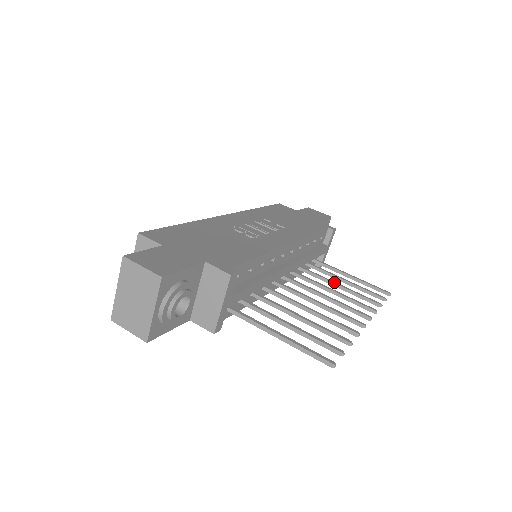
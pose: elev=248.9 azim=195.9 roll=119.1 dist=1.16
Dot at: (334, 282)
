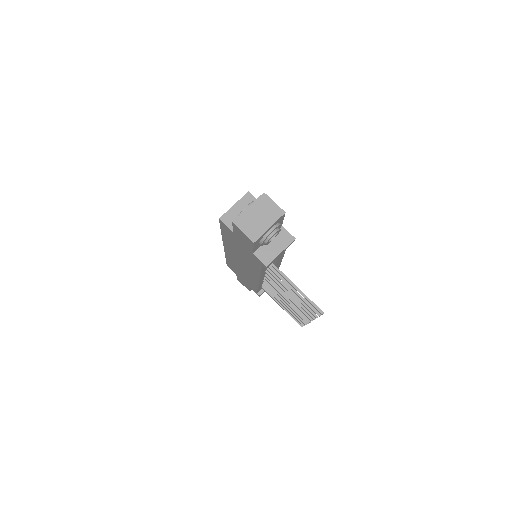
Dot at: occluded
